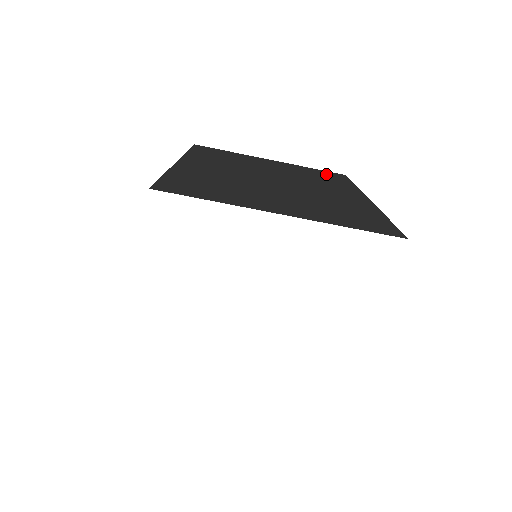
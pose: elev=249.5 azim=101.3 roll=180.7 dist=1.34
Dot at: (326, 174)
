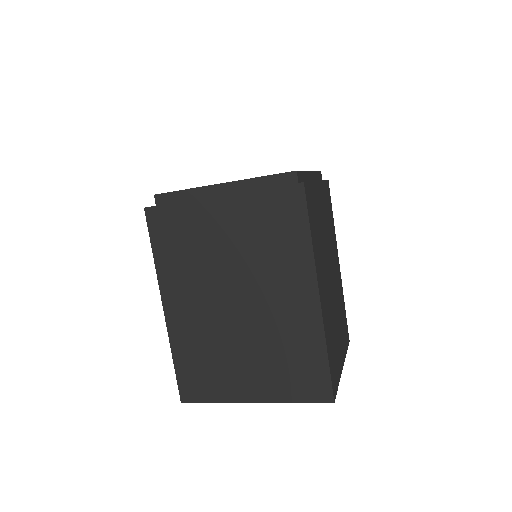
Dot at: (280, 211)
